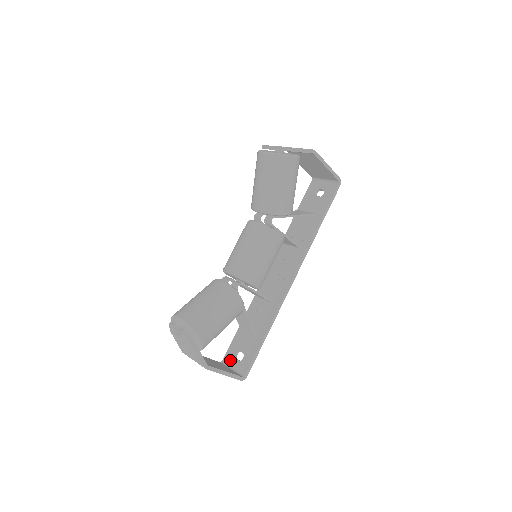
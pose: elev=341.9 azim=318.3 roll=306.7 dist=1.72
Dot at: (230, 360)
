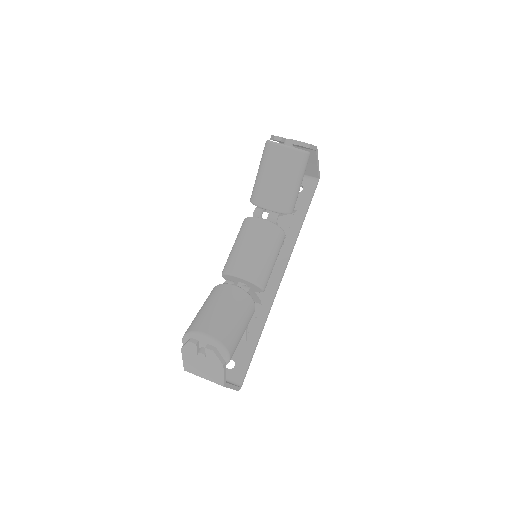
Dot at: occluded
